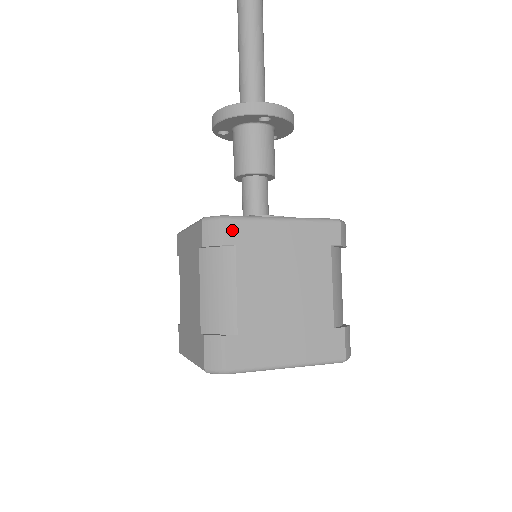
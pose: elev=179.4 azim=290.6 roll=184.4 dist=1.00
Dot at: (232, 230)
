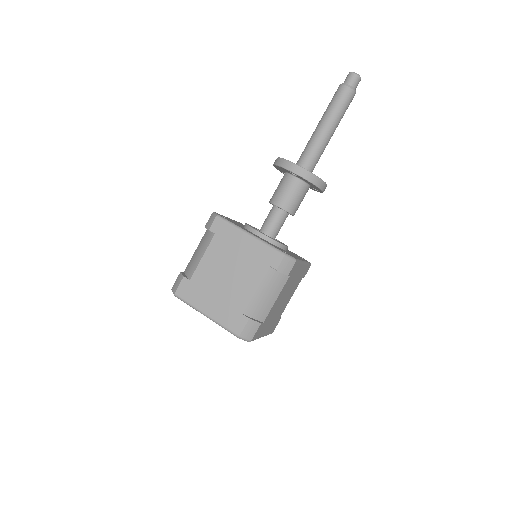
Dot at: (218, 225)
